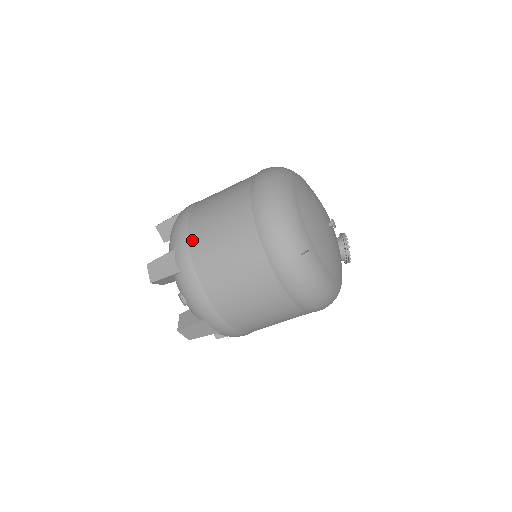
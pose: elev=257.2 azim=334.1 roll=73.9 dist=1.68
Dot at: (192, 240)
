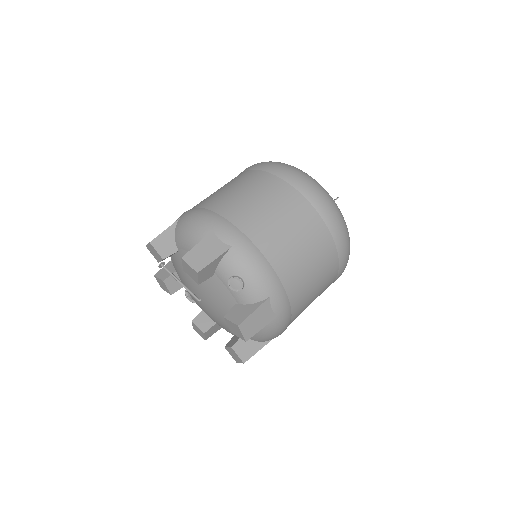
Dot at: (229, 216)
